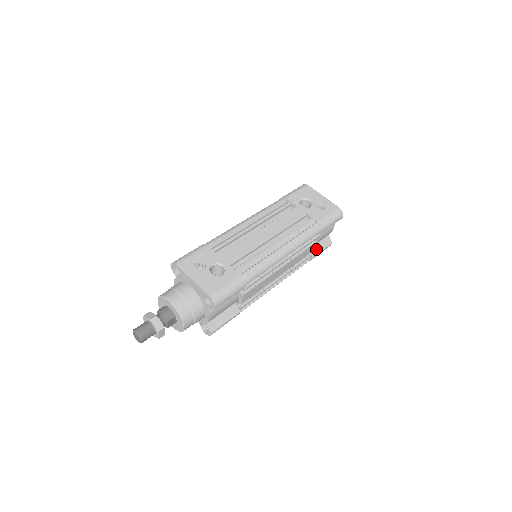
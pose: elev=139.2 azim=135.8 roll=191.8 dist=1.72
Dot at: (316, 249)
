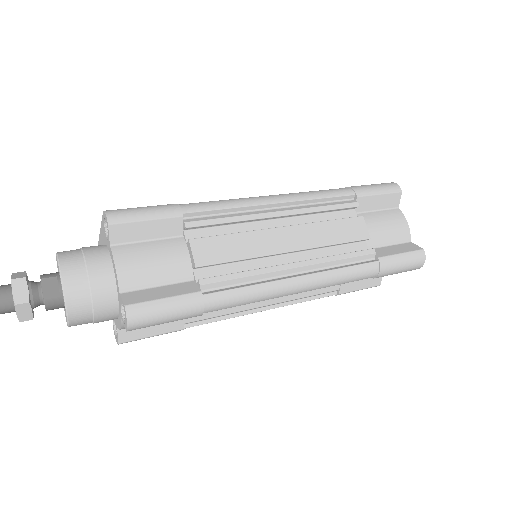
Dot at: (386, 251)
